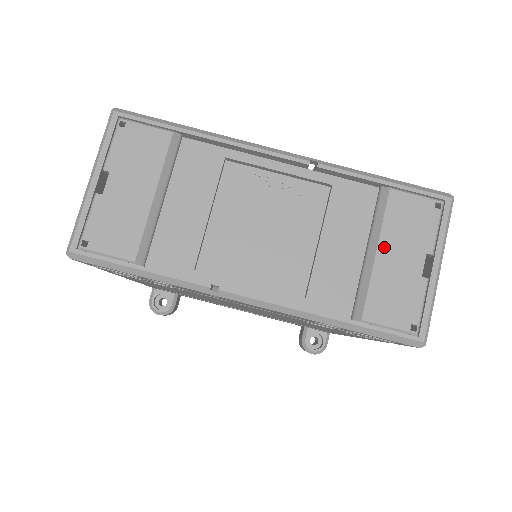
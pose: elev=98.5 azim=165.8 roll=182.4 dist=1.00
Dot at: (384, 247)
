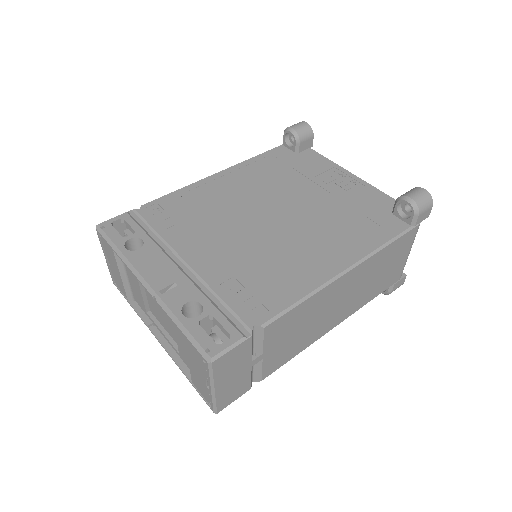
Dot at: (190, 361)
